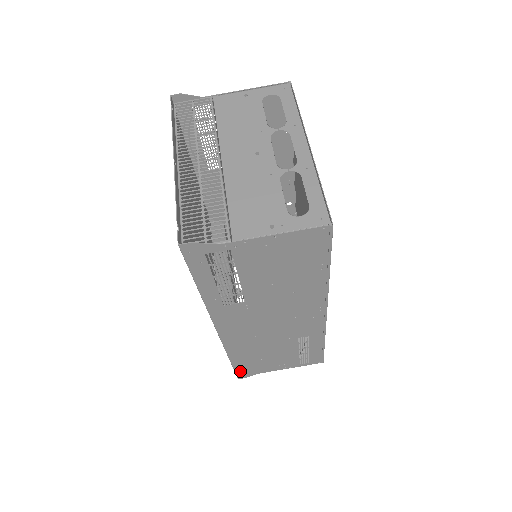
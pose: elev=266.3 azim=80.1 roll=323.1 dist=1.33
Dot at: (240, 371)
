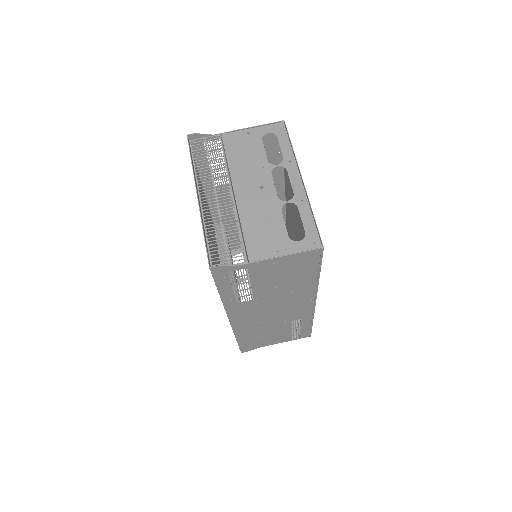
Dot at: (243, 347)
